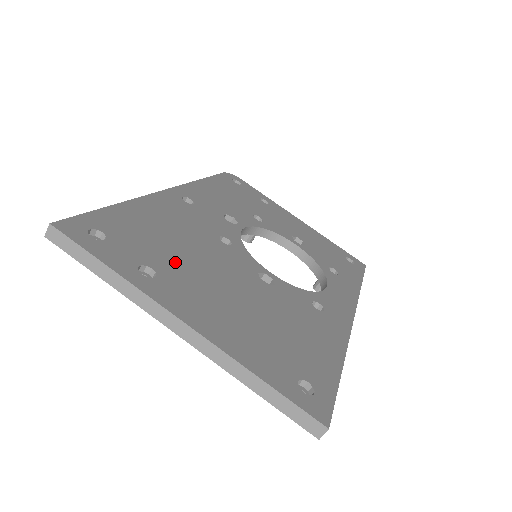
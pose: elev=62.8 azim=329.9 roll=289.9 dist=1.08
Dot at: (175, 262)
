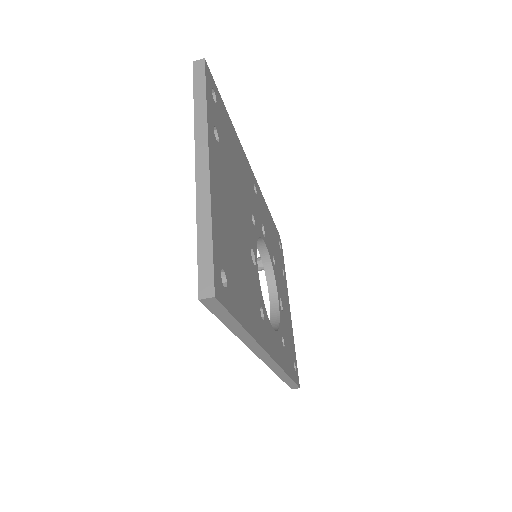
Dot at: (228, 163)
